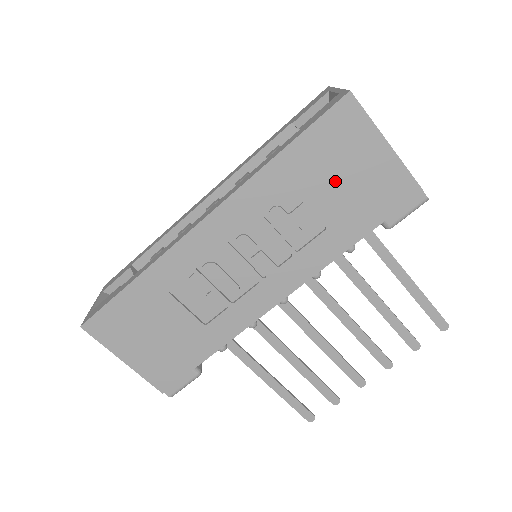
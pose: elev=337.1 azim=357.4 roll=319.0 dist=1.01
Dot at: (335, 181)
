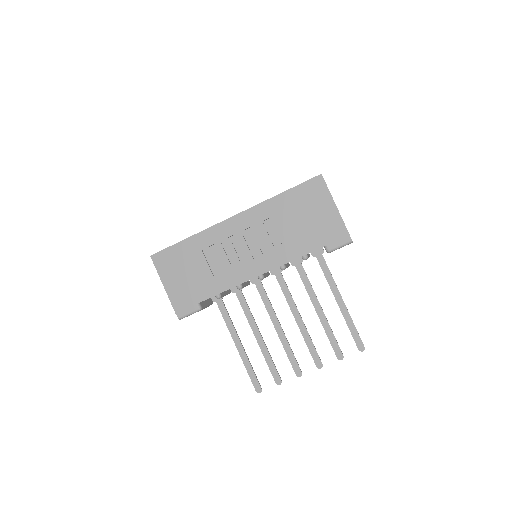
Dot at: (304, 216)
